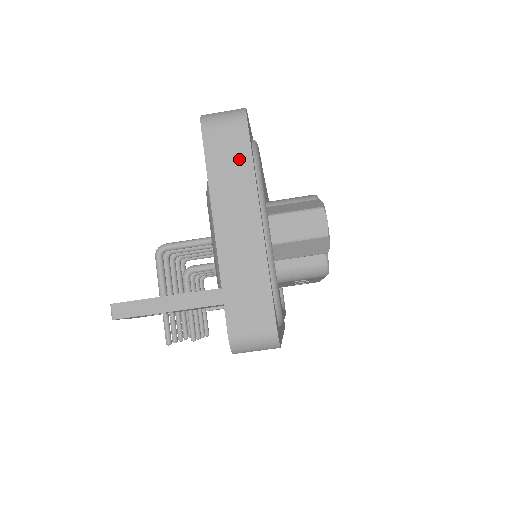
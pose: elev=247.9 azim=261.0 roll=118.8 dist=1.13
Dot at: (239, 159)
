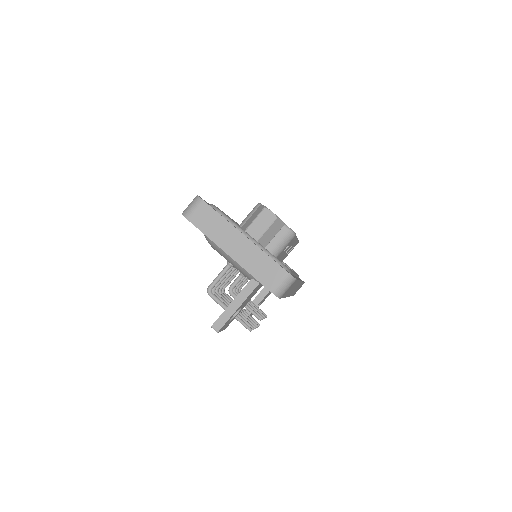
Dot at: (213, 218)
